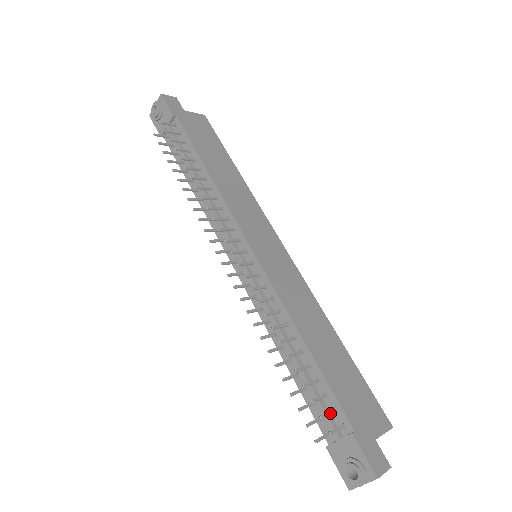
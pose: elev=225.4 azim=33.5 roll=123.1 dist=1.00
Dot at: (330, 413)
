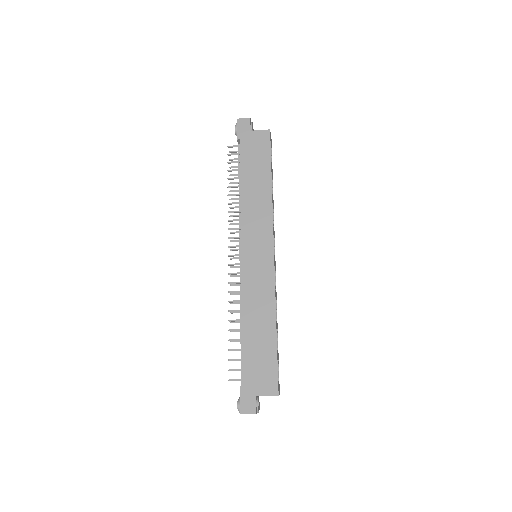
Dot at: (237, 370)
